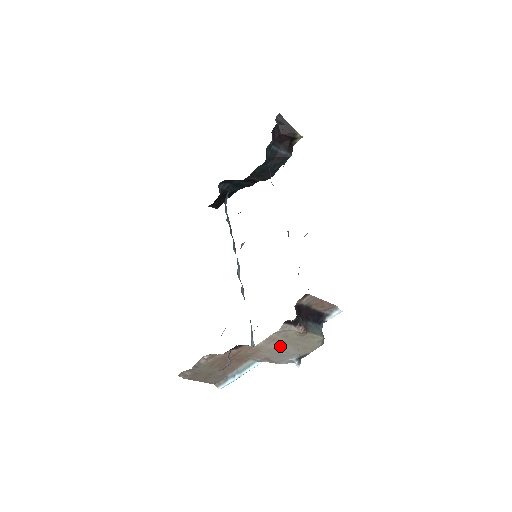
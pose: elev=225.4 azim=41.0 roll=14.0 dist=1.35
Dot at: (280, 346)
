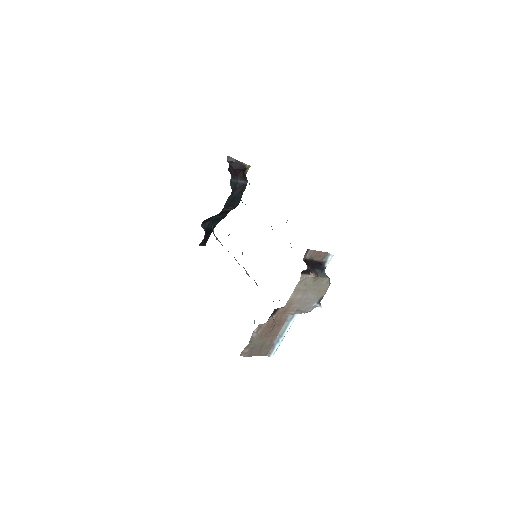
Dot at: (304, 295)
